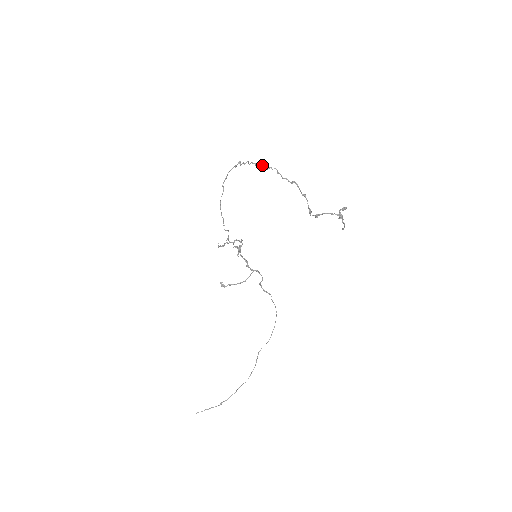
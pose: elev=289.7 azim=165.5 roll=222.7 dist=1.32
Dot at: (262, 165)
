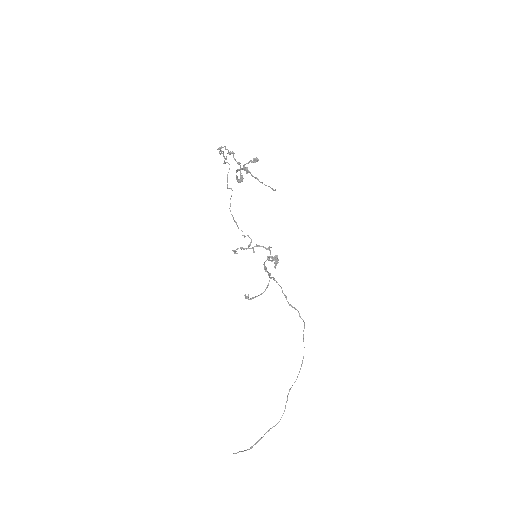
Dot at: occluded
